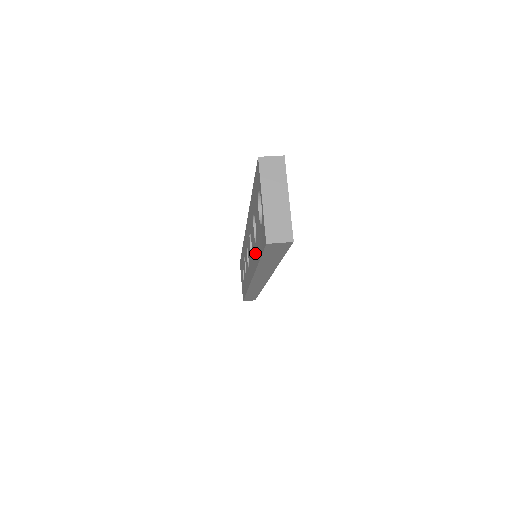
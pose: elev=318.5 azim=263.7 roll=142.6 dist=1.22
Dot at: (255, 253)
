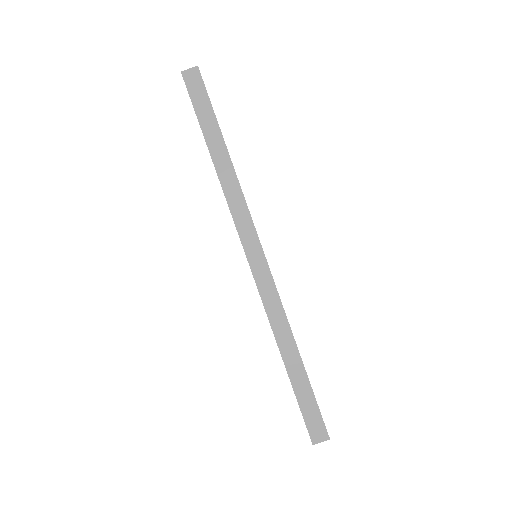
Dot at: occluded
